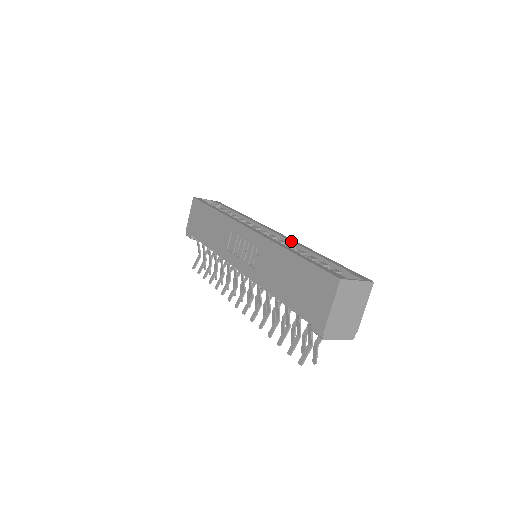
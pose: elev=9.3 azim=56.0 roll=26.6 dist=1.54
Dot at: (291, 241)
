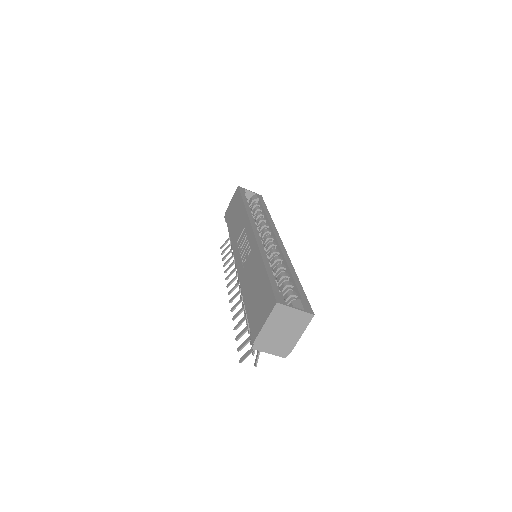
Dot at: (282, 253)
